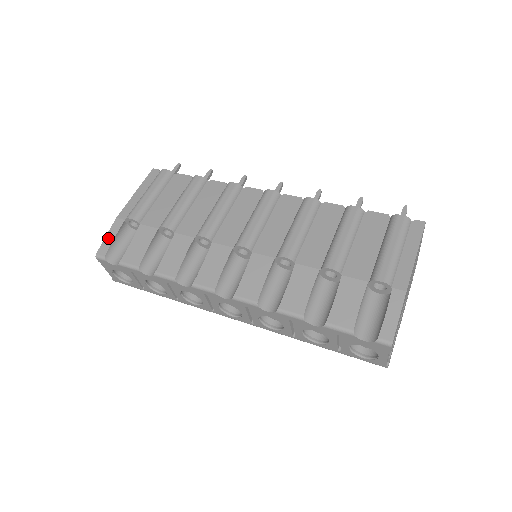
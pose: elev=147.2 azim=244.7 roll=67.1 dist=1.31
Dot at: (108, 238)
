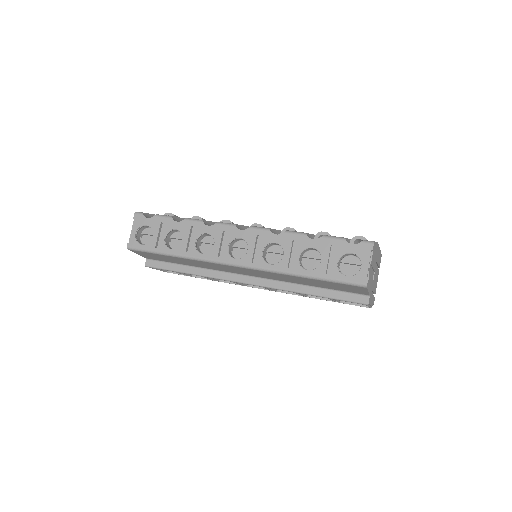
Dot at: occluded
